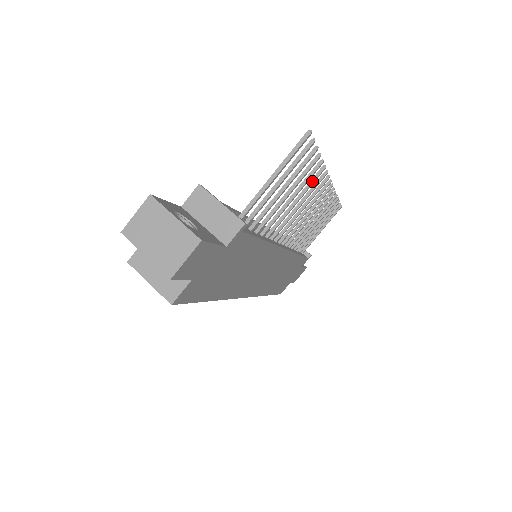
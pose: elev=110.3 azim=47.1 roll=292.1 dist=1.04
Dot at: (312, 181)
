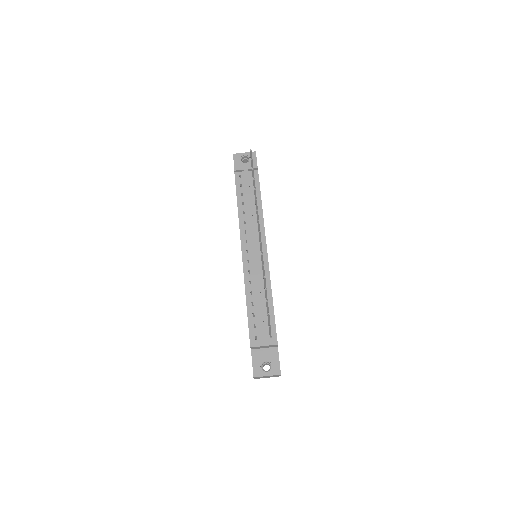
Dot at: (263, 270)
